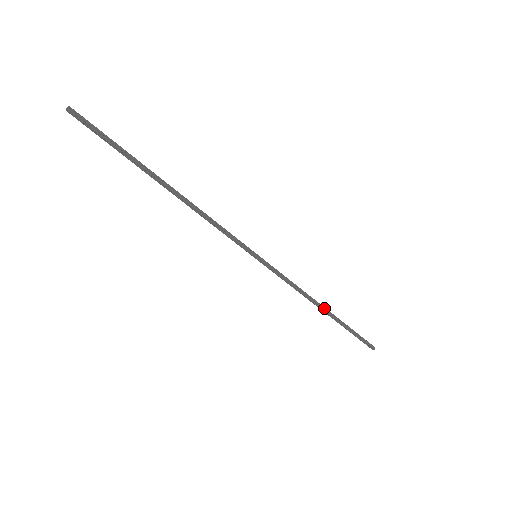
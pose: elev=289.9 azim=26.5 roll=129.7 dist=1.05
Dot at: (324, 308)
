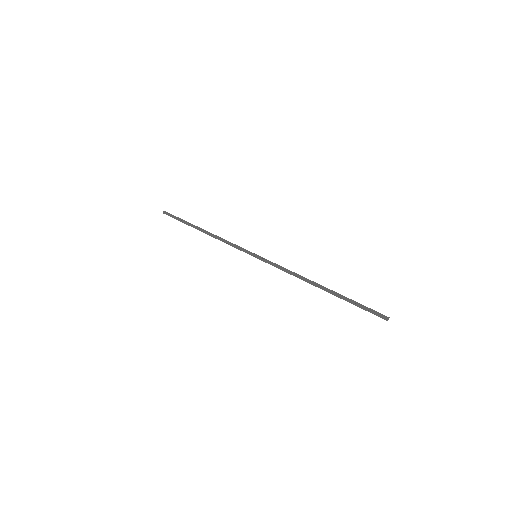
Dot at: (318, 284)
